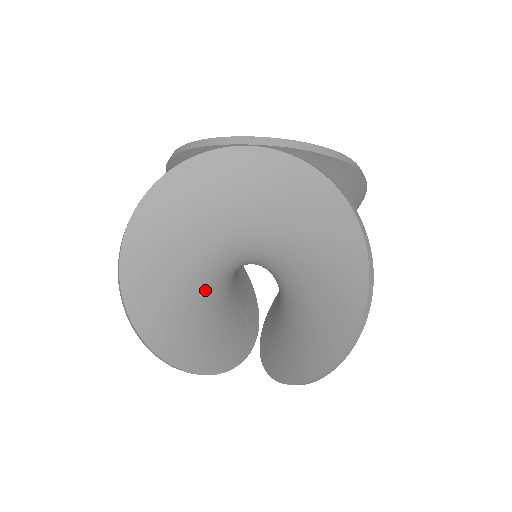
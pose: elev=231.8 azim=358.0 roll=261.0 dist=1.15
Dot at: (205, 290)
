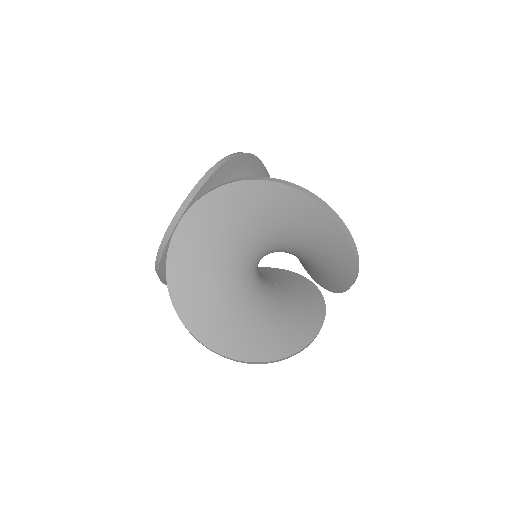
Dot at: (259, 303)
